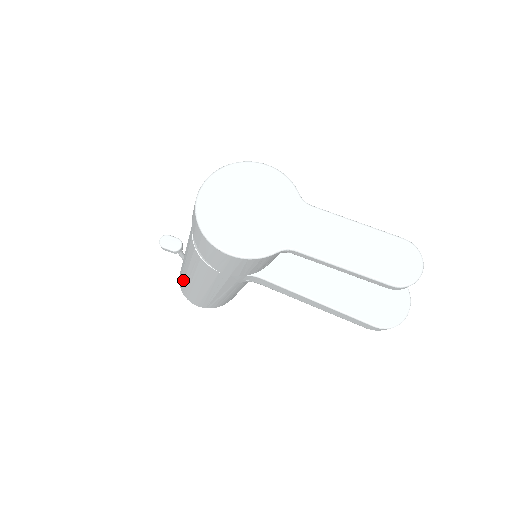
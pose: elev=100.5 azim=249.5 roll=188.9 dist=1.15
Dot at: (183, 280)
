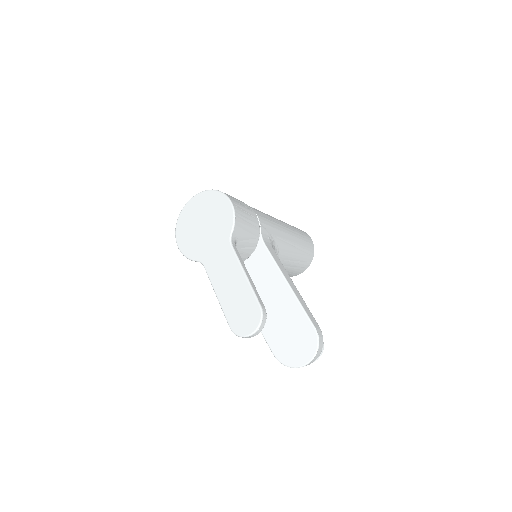
Dot at: occluded
